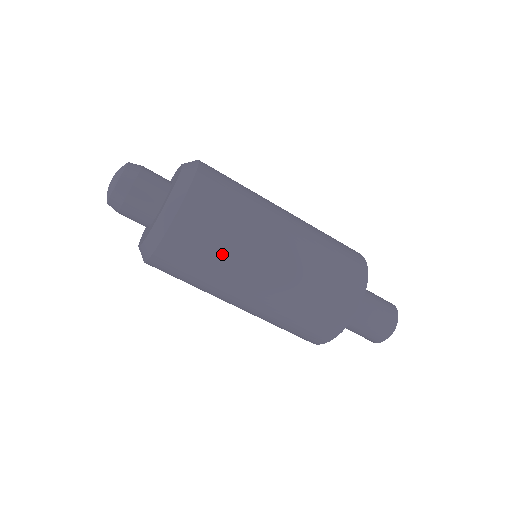
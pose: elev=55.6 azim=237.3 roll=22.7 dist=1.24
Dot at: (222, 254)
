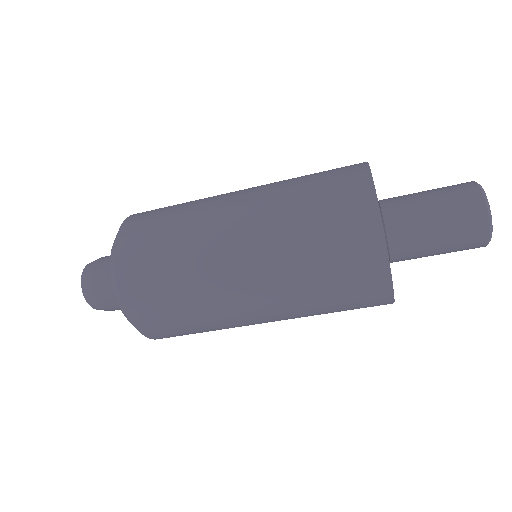
Dot at: (205, 328)
